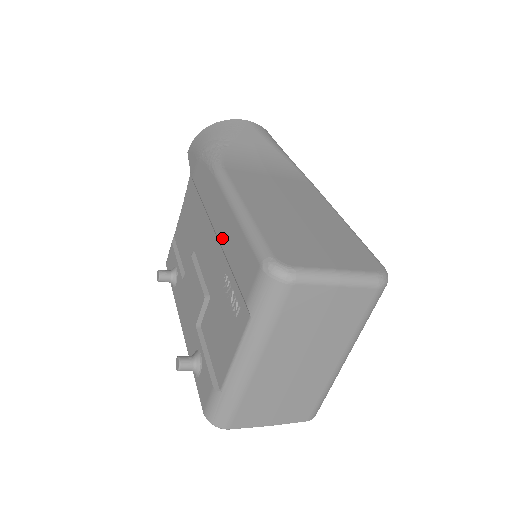
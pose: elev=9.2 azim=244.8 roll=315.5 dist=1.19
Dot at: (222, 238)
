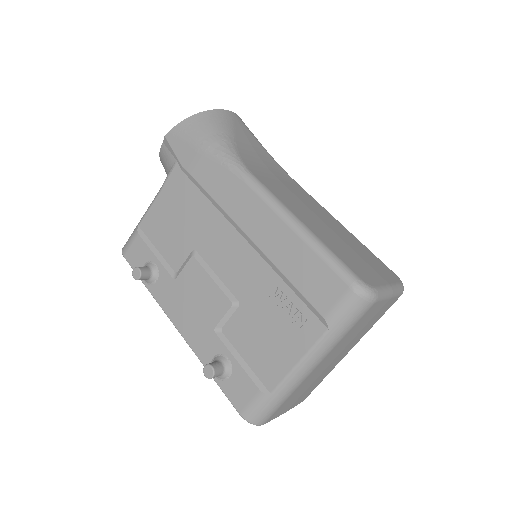
Dot at: (269, 249)
